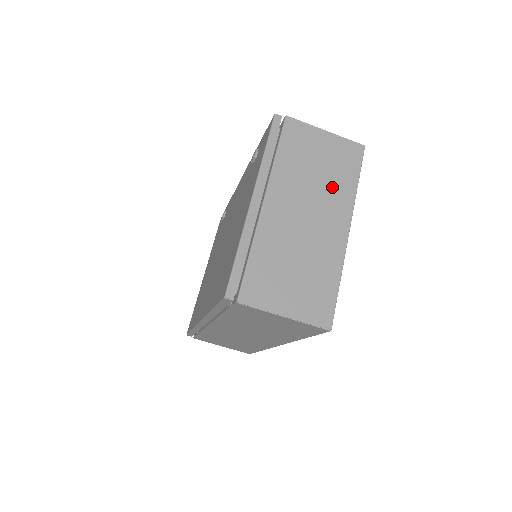
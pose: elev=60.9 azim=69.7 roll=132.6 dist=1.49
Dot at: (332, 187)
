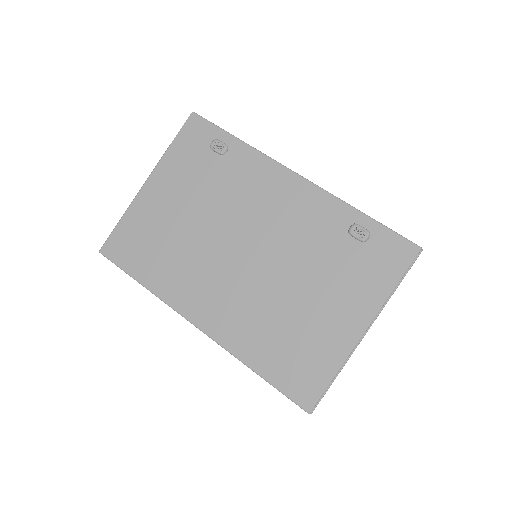
Dot at: occluded
